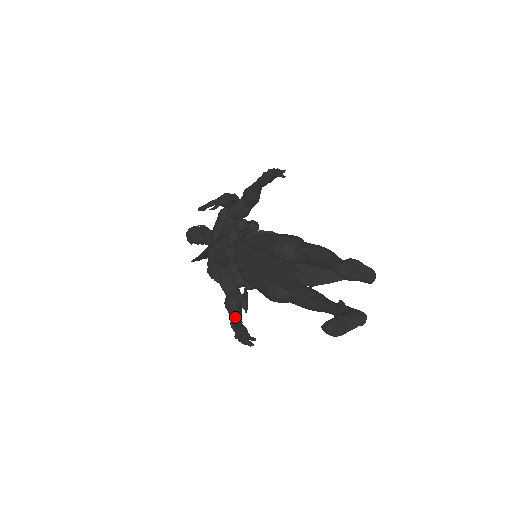
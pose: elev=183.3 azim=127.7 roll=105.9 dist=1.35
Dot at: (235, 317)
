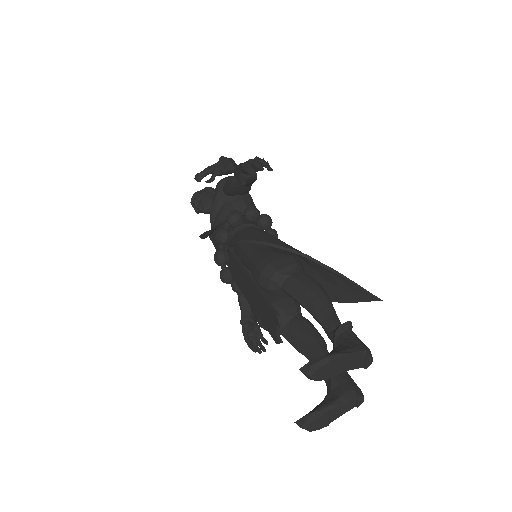
Dot at: (245, 314)
